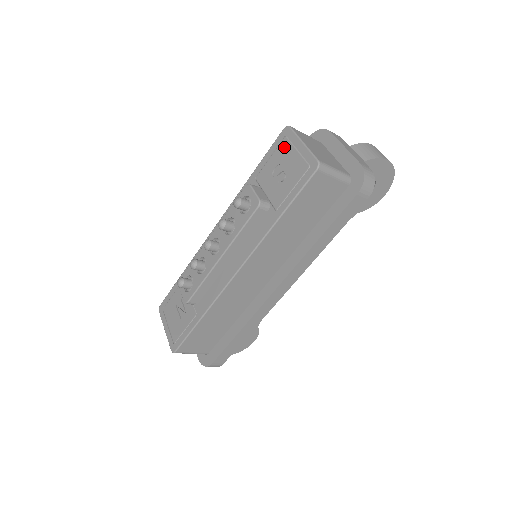
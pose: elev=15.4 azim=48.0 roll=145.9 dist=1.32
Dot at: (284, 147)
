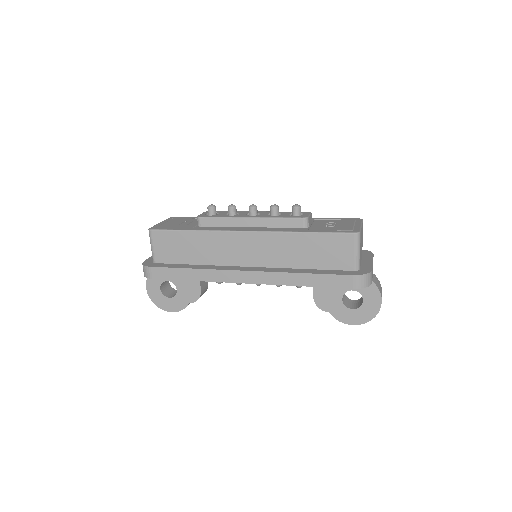
Dot at: (349, 221)
